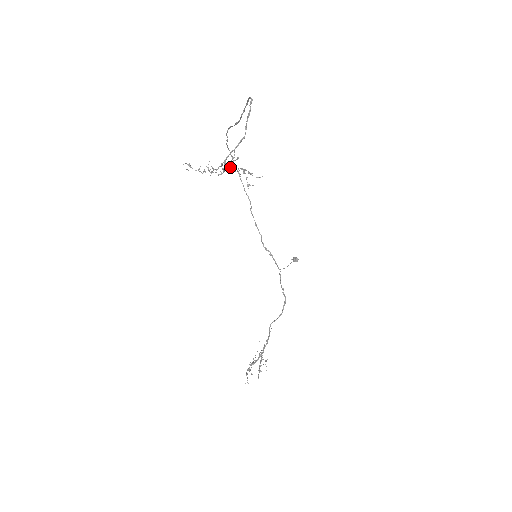
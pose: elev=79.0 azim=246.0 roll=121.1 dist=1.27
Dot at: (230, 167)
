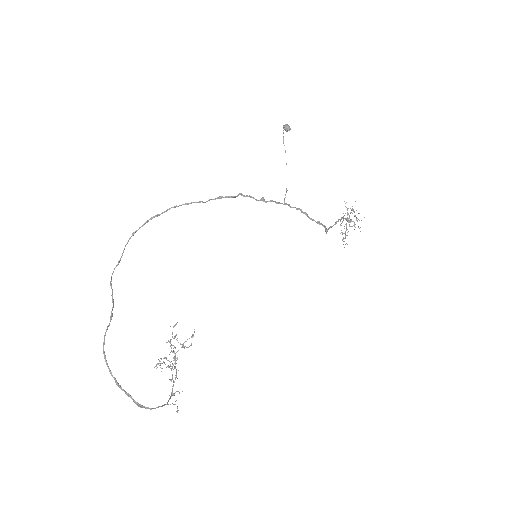
Dot at: (168, 341)
